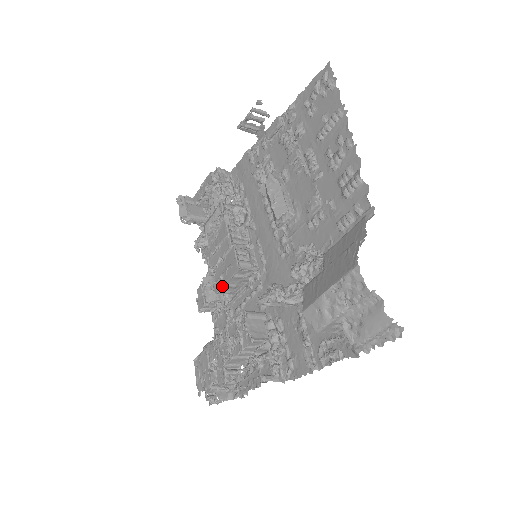
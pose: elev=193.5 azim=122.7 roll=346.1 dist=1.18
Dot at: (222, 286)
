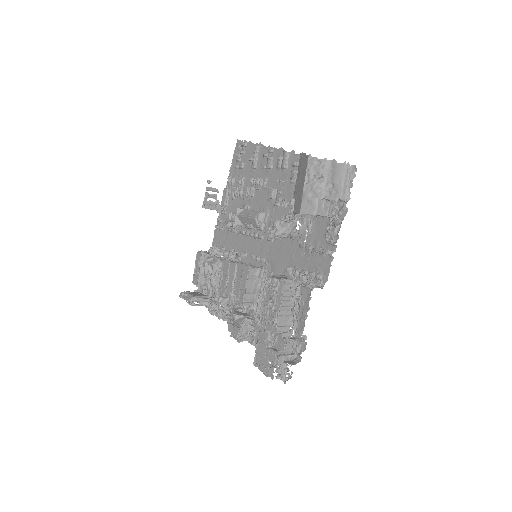
Dot at: (244, 292)
